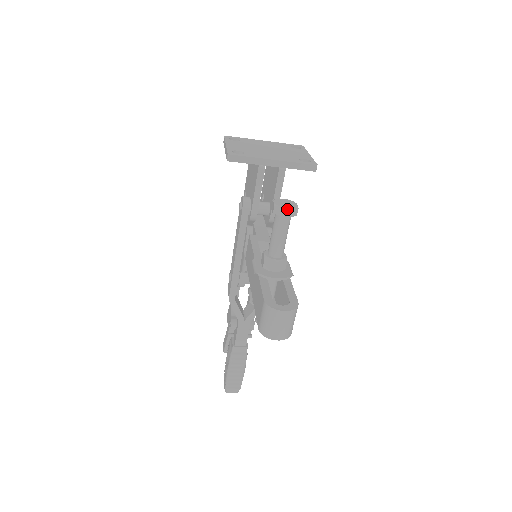
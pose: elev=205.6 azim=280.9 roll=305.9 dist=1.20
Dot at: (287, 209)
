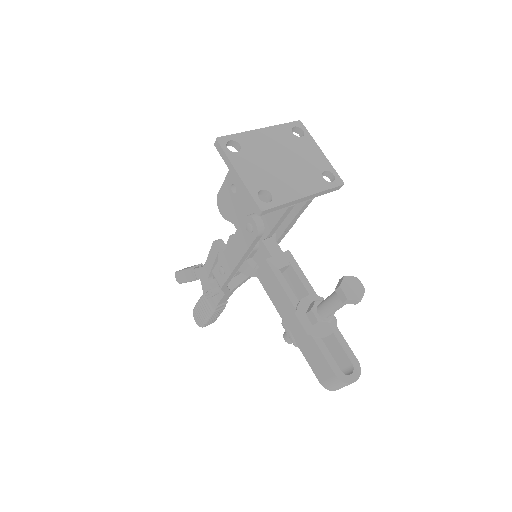
Dot at: (360, 301)
